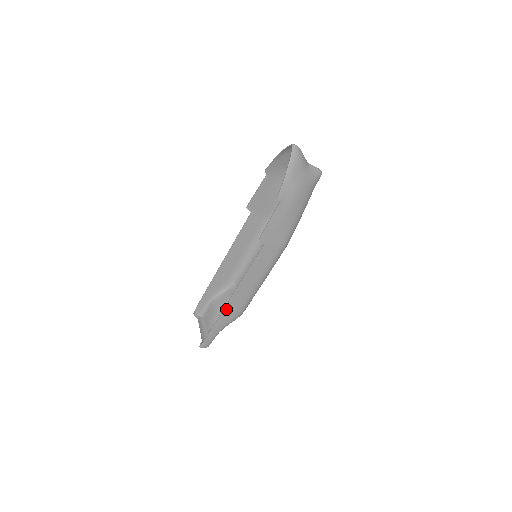
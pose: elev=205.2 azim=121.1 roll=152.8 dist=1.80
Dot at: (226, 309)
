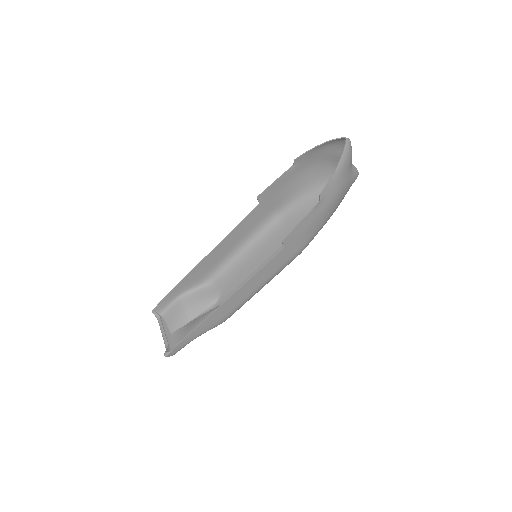
Dot at: (213, 315)
